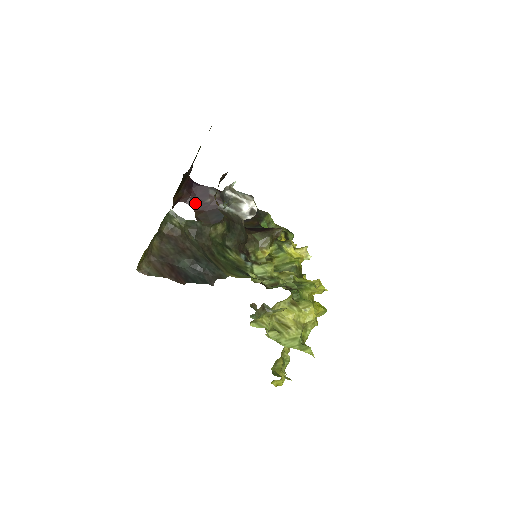
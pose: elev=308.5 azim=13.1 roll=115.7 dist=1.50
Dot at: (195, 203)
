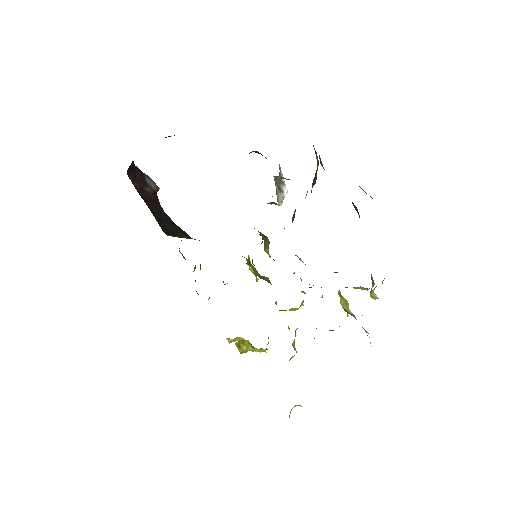
Dot at: (137, 184)
